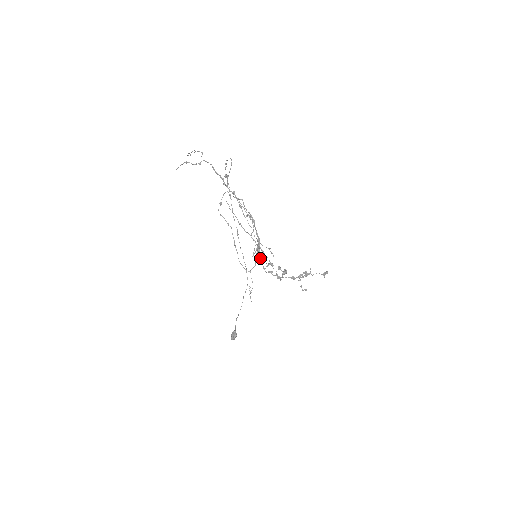
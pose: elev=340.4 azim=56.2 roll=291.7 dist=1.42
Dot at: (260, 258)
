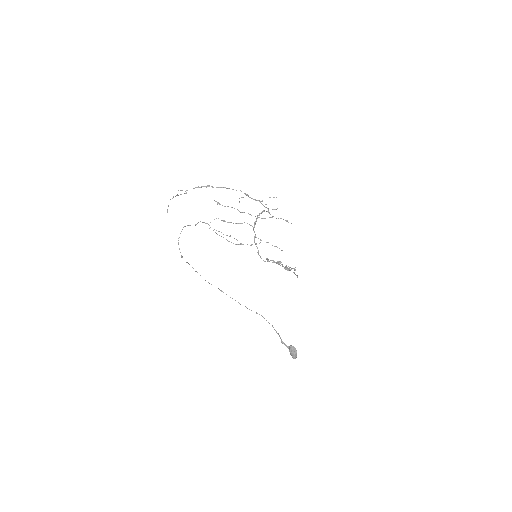
Dot at: occluded
